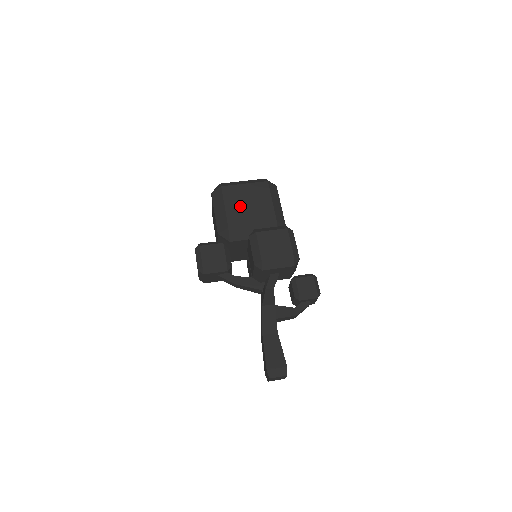
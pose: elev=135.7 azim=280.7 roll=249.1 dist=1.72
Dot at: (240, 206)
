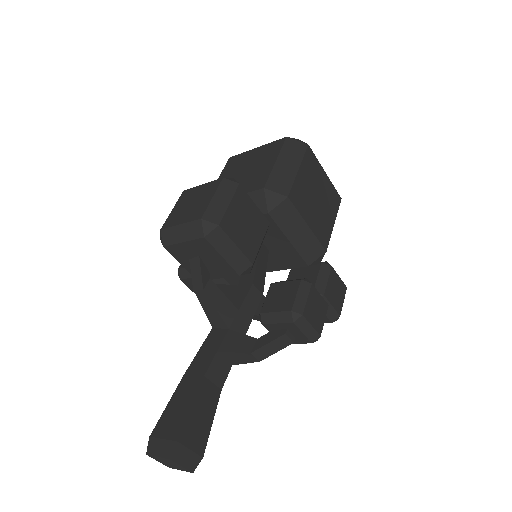
Dot at: (233, 176)
